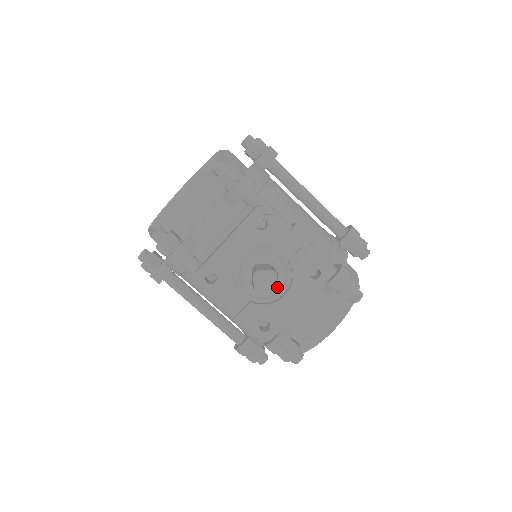
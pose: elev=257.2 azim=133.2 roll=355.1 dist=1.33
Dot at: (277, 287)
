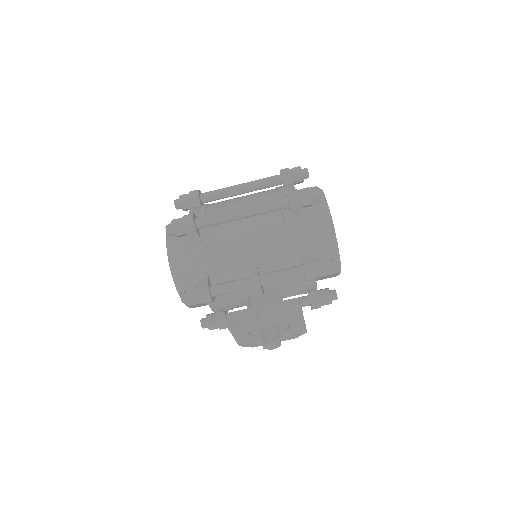
Dot at: (281, 327)
